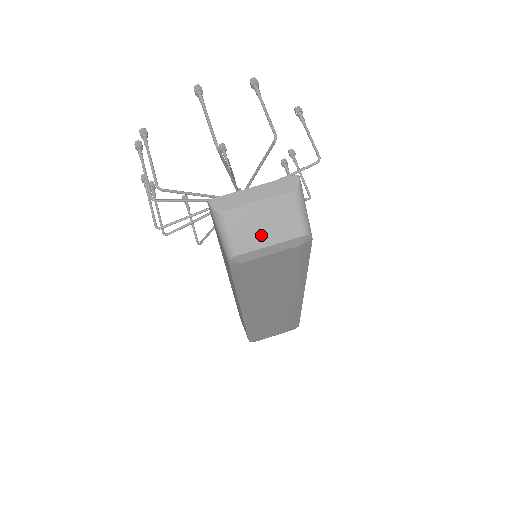
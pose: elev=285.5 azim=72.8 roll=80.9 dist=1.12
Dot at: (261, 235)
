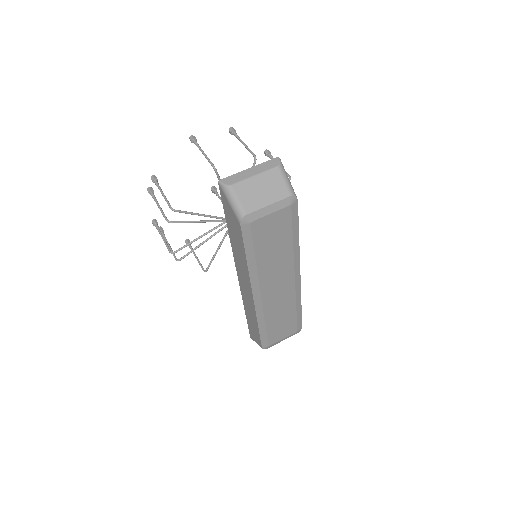
Dot at: (261, 198)
